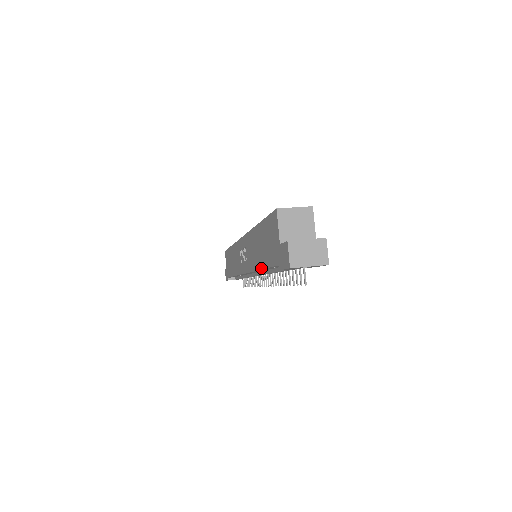
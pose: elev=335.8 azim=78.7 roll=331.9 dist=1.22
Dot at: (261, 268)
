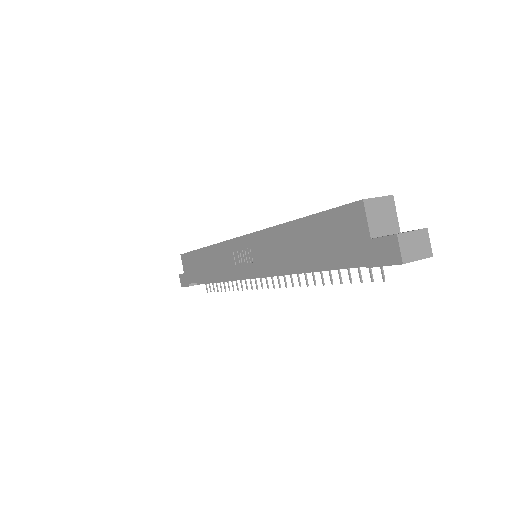
Dot at: (304, 268)
